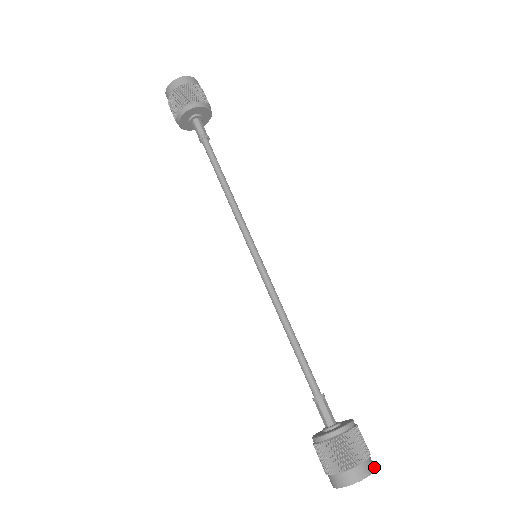
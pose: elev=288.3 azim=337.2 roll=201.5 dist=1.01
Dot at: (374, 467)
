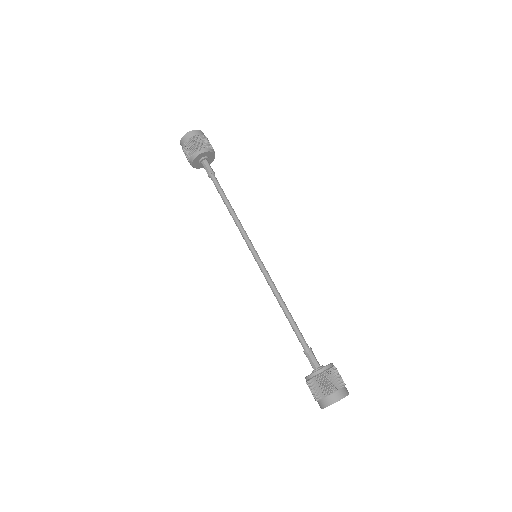
Dot at: (348, 392)
